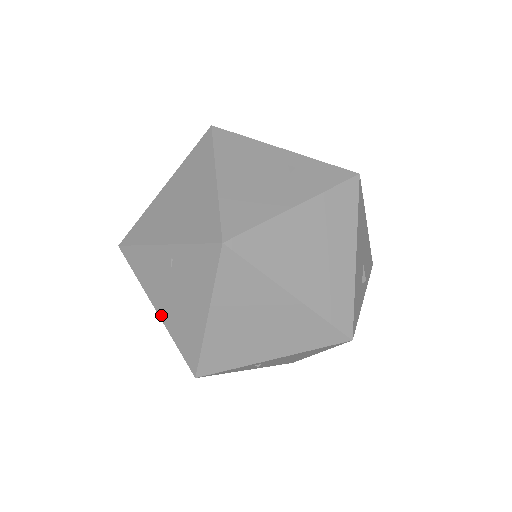
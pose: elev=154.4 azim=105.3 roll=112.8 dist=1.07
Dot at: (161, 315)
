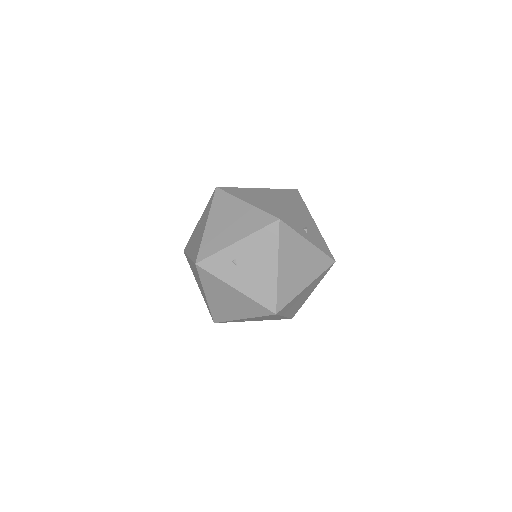
Dot at: (190, 255)
